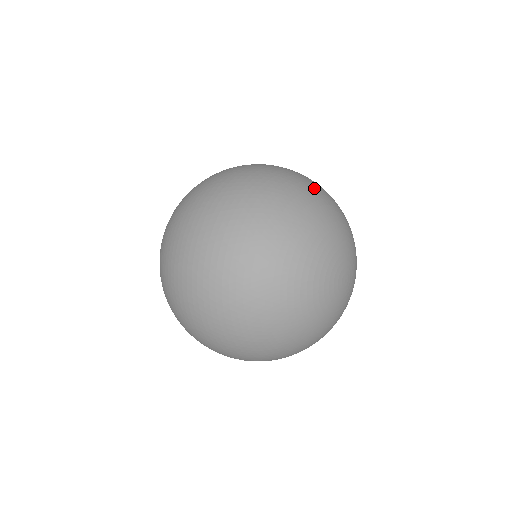
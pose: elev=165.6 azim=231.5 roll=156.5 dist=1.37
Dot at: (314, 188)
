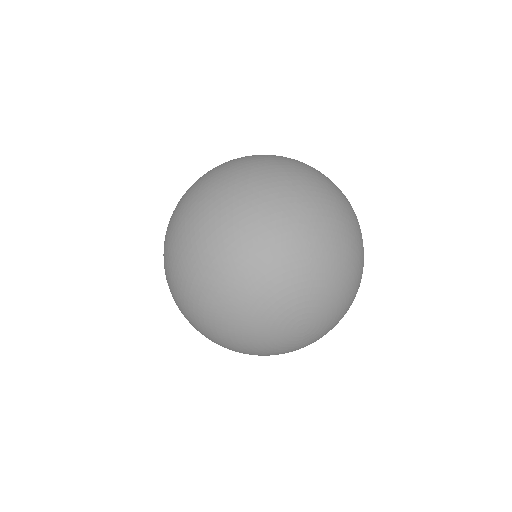
Dot at: (217, 273)
